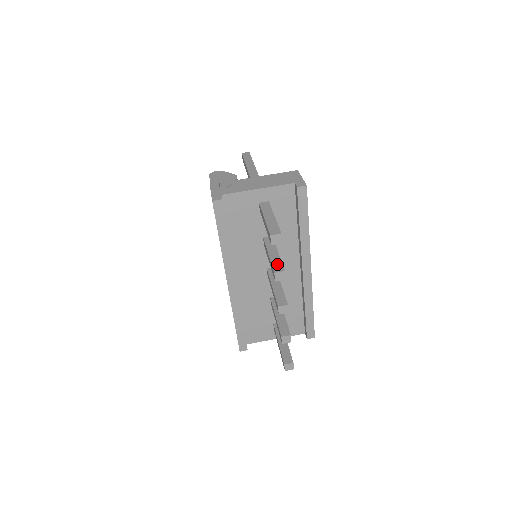
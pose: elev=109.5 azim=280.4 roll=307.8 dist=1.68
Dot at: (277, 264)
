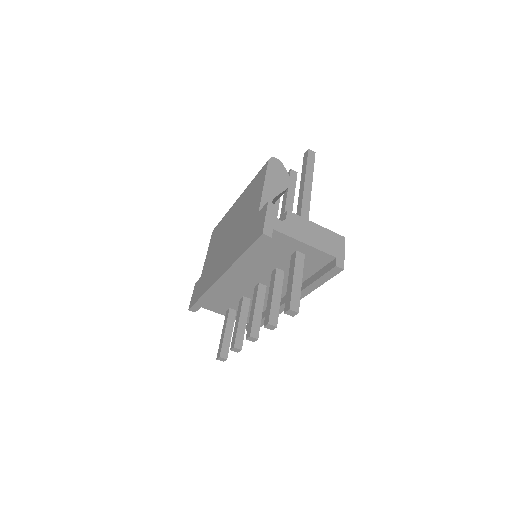
Dot at: (274, 314)
